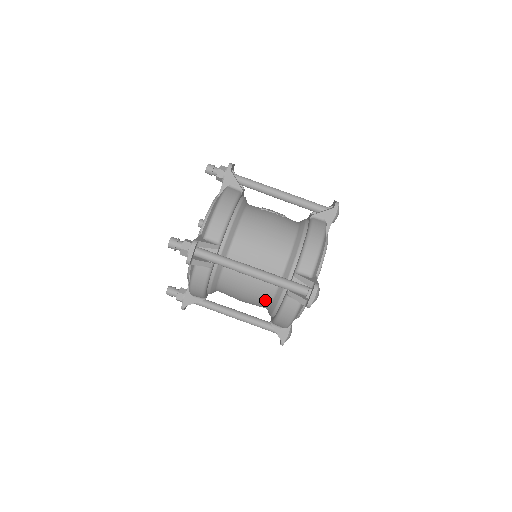
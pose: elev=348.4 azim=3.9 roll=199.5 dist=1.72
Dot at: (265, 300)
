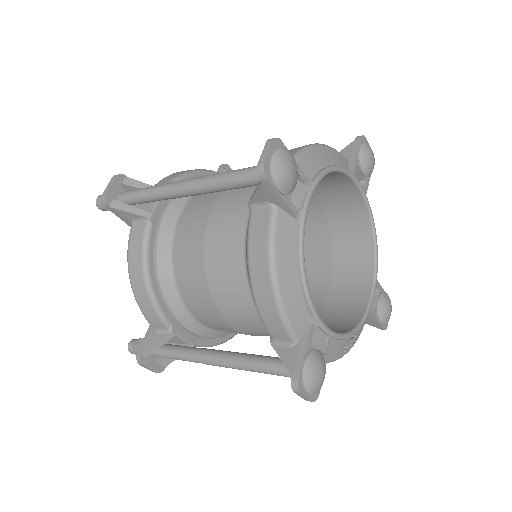
Dot at: (237, 267)
